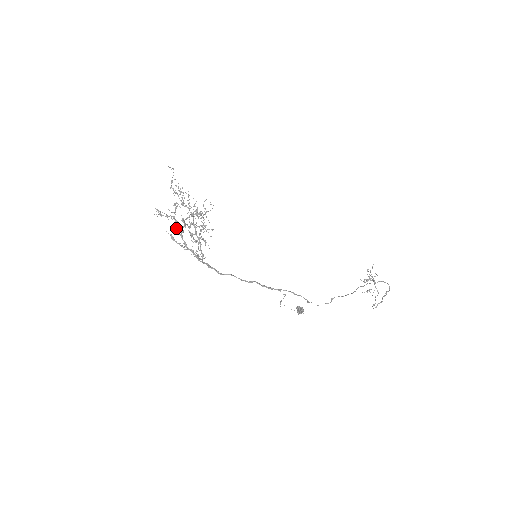
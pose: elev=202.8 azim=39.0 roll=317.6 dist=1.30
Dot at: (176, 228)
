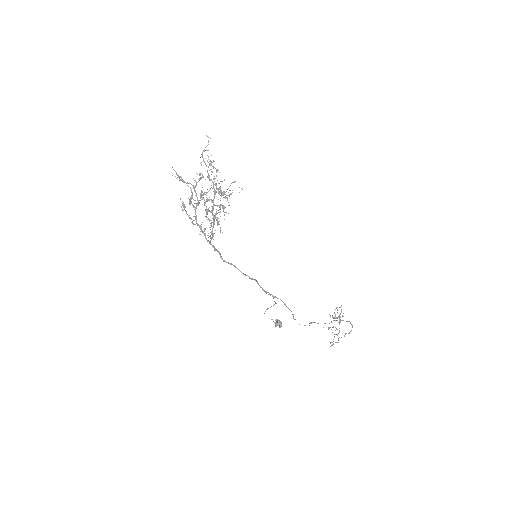
Dot at: (190, 198)
